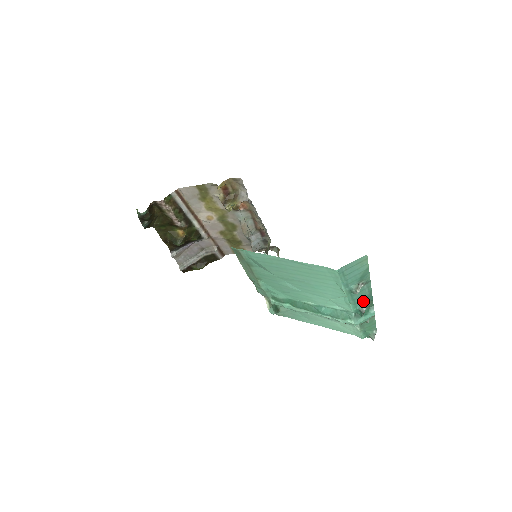
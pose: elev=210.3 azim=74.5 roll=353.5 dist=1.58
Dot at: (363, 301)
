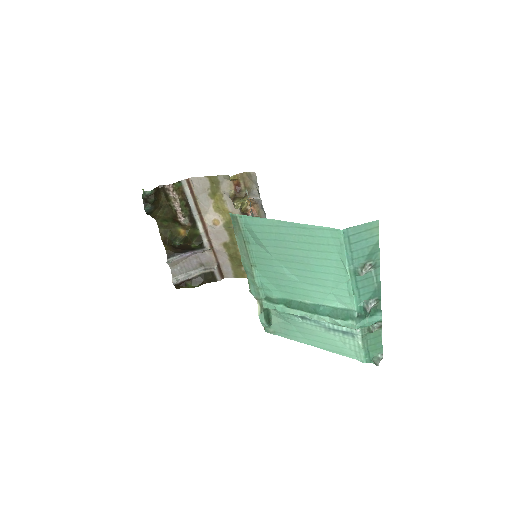
Dot at: (369, 296)
